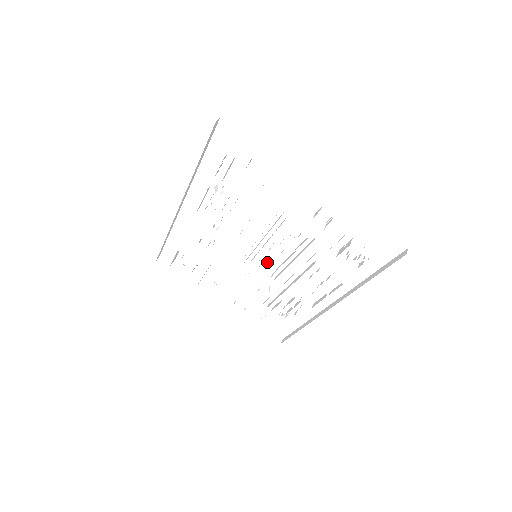
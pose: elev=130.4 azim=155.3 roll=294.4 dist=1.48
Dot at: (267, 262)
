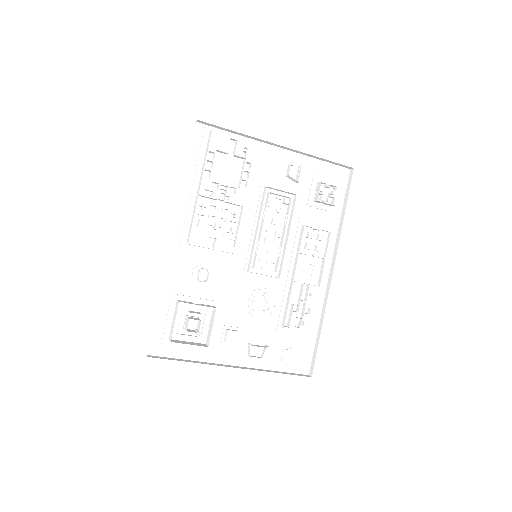
Dot at: (266, 261)
